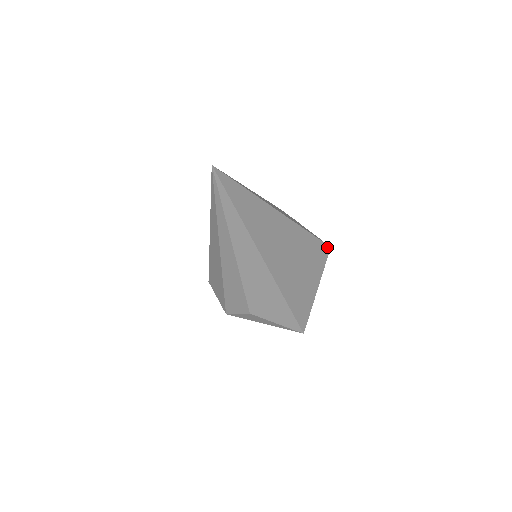
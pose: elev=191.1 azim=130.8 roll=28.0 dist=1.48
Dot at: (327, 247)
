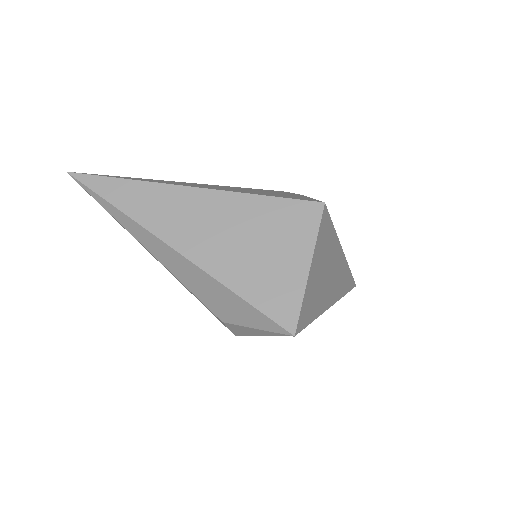
Dot at: (314, 204)
